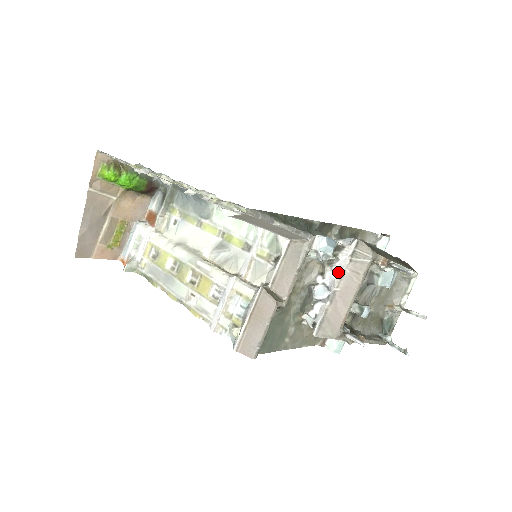
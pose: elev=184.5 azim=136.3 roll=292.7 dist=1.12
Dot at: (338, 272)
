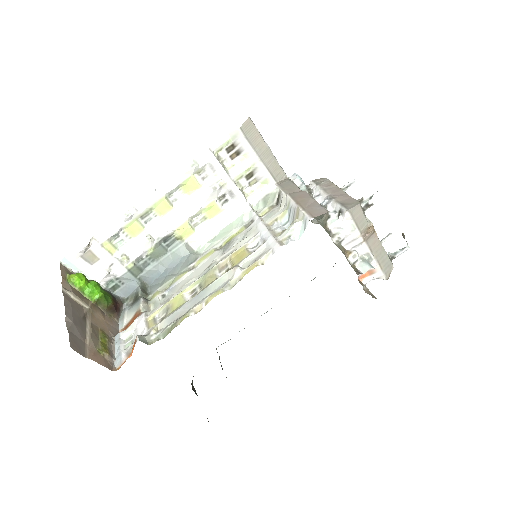
Dot at: (319, 193)
